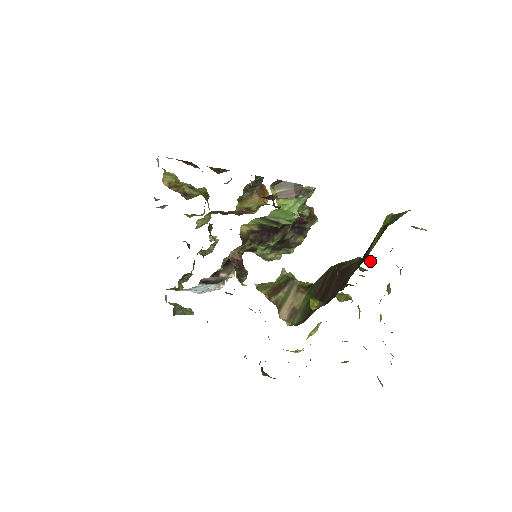
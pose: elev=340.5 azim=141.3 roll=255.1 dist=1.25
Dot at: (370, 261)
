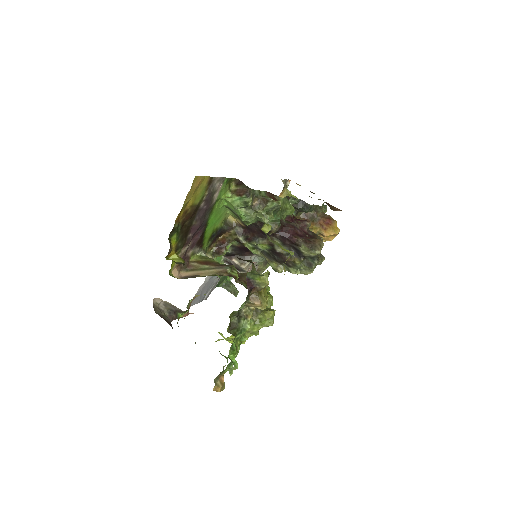
Dot at: (241, 259)
